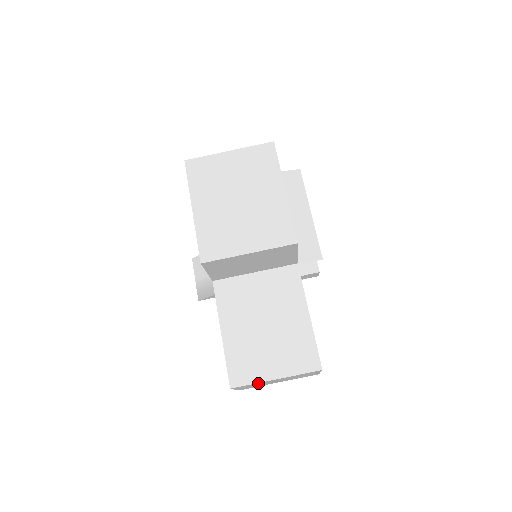
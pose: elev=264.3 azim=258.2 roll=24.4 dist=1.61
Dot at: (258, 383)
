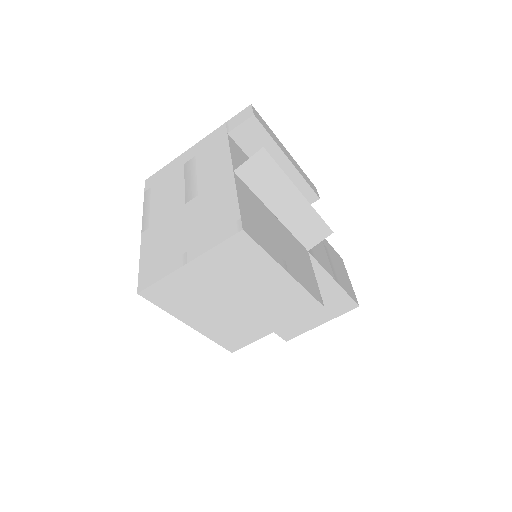
Dot at: occluded
